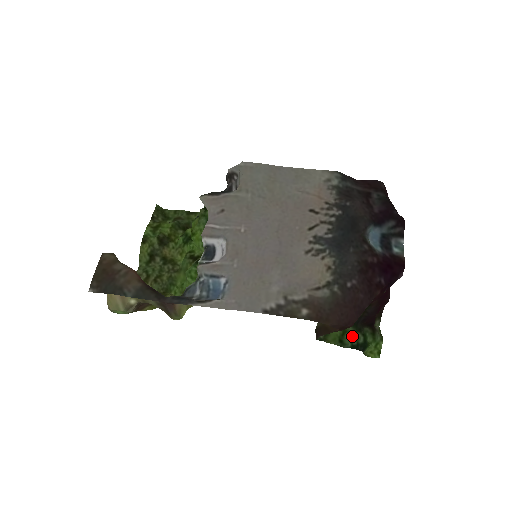
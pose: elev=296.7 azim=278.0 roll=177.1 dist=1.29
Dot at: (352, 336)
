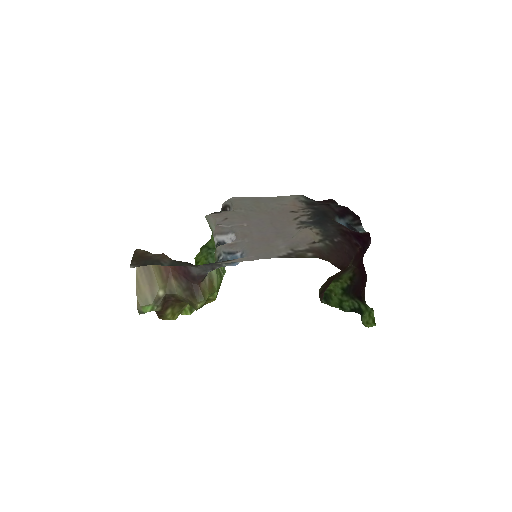
Dot at: (348, 303)
